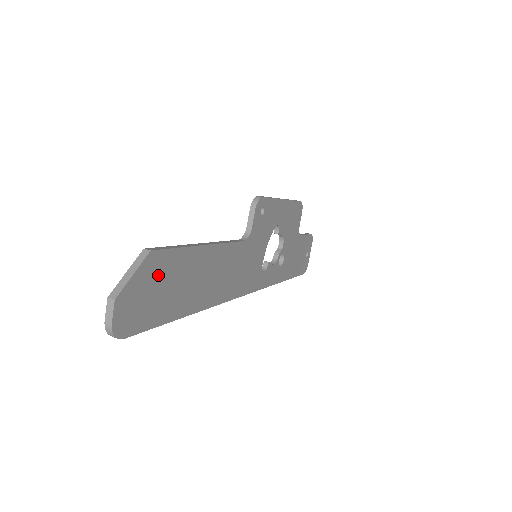
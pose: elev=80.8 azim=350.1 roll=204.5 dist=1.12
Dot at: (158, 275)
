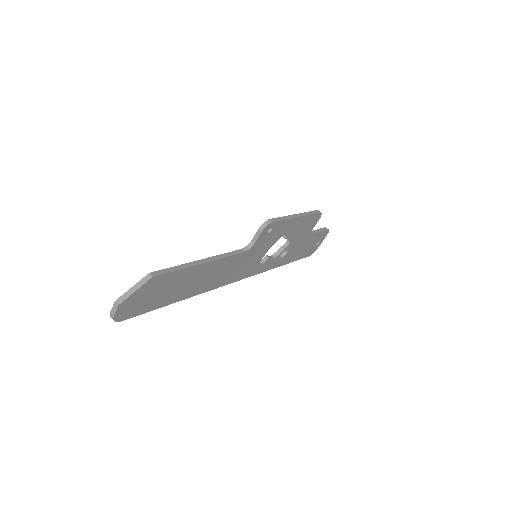
Dot at: (156, 287)
